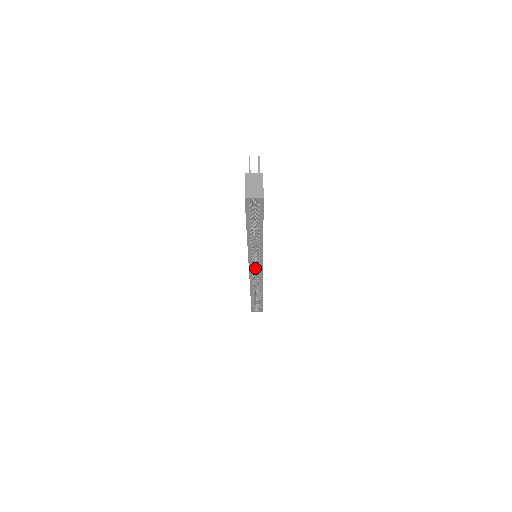
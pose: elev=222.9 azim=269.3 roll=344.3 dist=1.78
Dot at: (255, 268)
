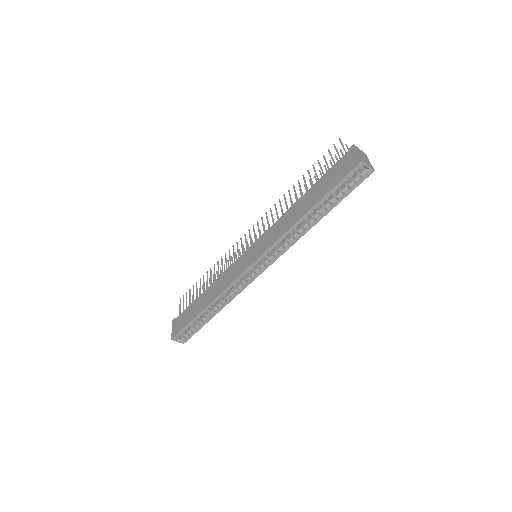
Dot at: occluded
